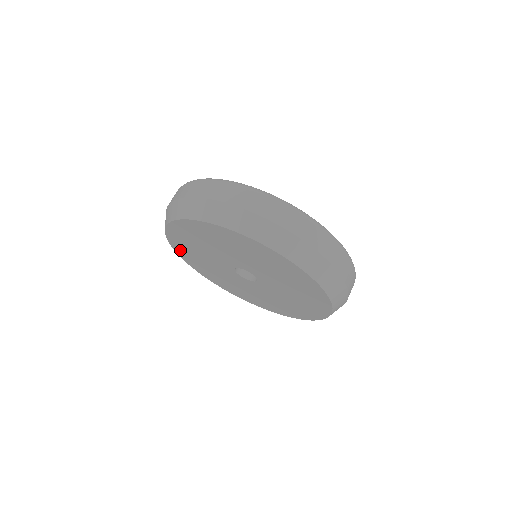
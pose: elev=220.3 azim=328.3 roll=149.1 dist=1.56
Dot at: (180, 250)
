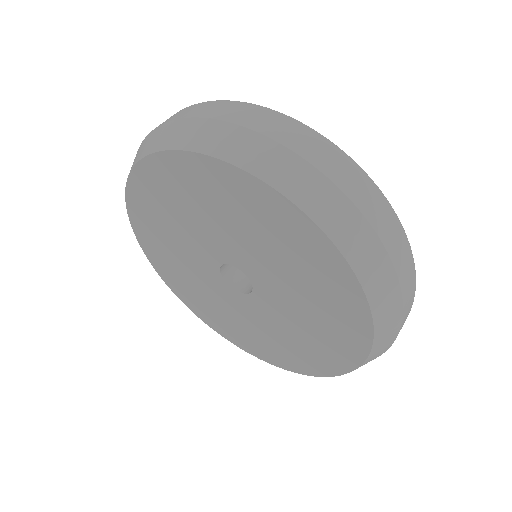
Dot at: (138, 198)
